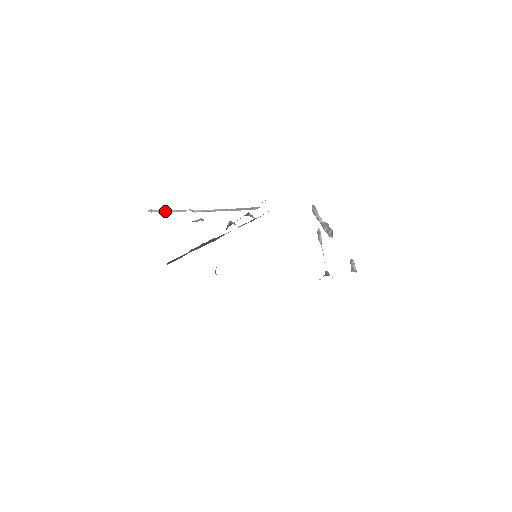
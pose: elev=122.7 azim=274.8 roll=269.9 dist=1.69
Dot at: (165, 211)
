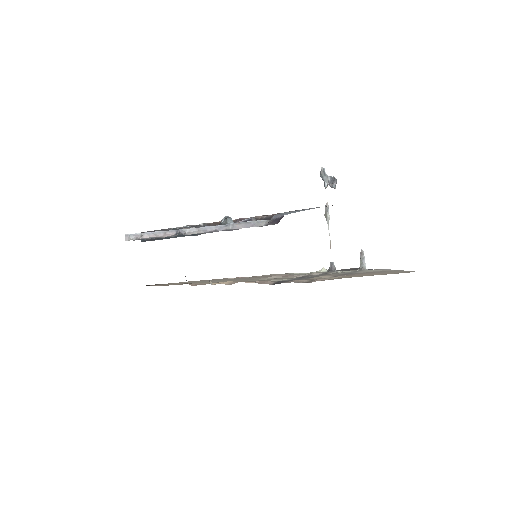
Dot at: (148, 235)
